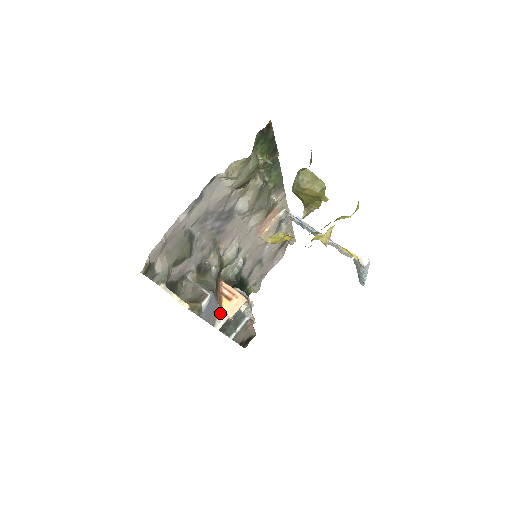
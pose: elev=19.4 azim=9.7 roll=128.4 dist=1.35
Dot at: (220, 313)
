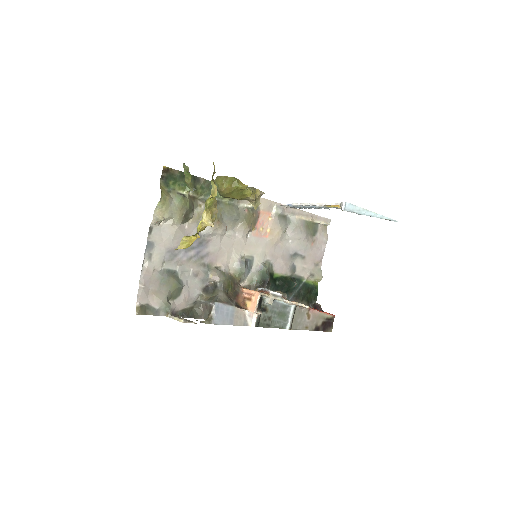
Dot at: (247, 314)
